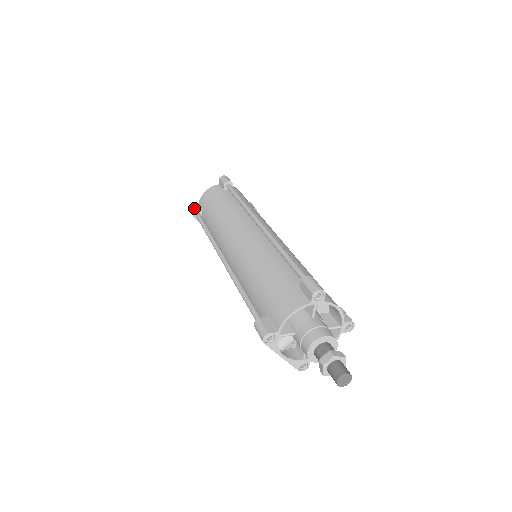
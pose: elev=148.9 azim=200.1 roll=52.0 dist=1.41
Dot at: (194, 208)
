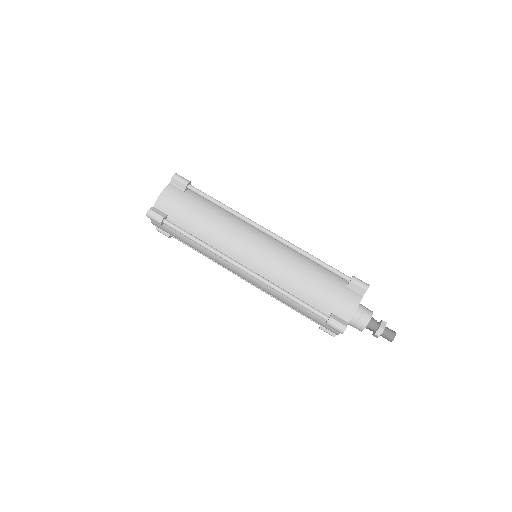
Dot at: occluded
